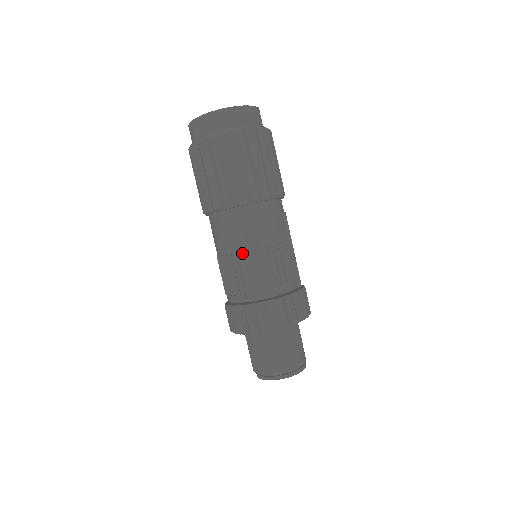
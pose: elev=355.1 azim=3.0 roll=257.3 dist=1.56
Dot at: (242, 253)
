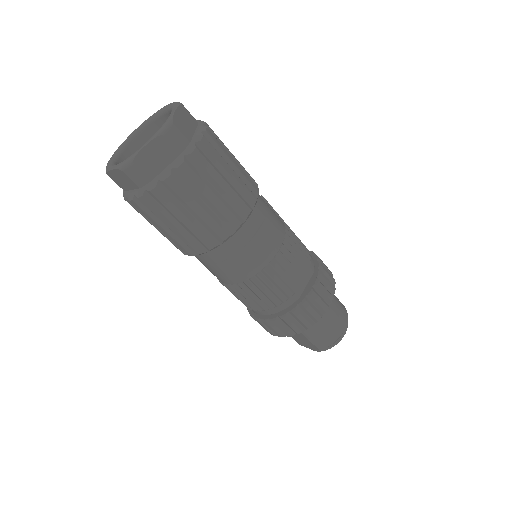
Dot at: (272, 261)
